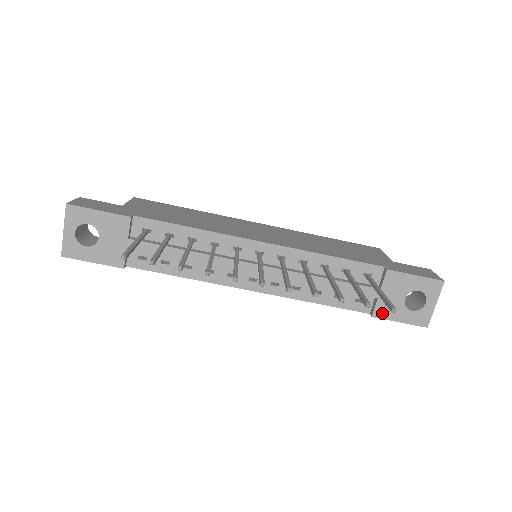
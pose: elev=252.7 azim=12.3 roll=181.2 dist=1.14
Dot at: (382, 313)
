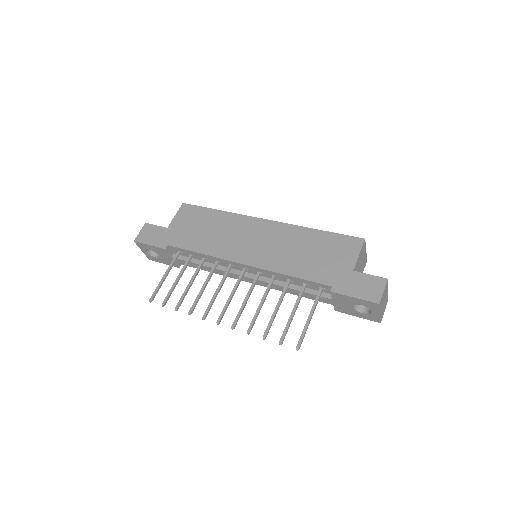
Dot at: (341, 310)
